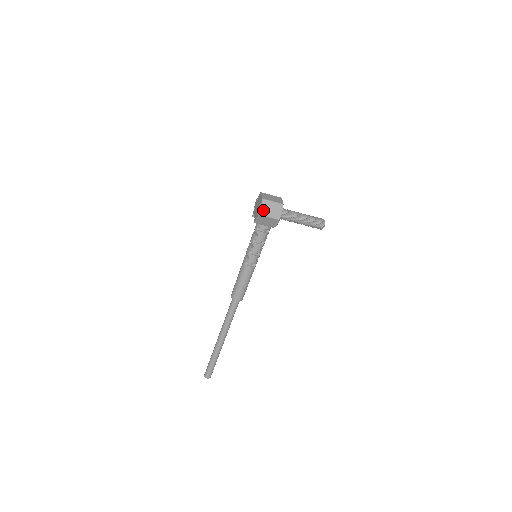
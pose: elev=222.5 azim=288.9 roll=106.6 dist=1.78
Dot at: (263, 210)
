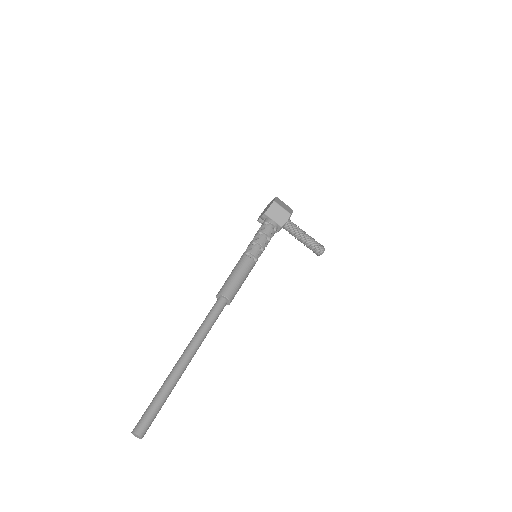
Dot at: (277, 201)
